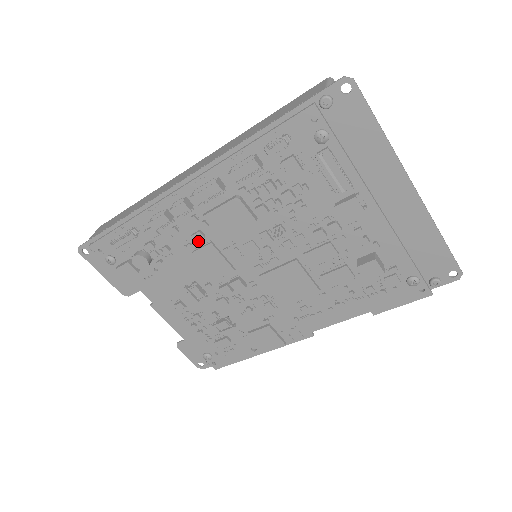
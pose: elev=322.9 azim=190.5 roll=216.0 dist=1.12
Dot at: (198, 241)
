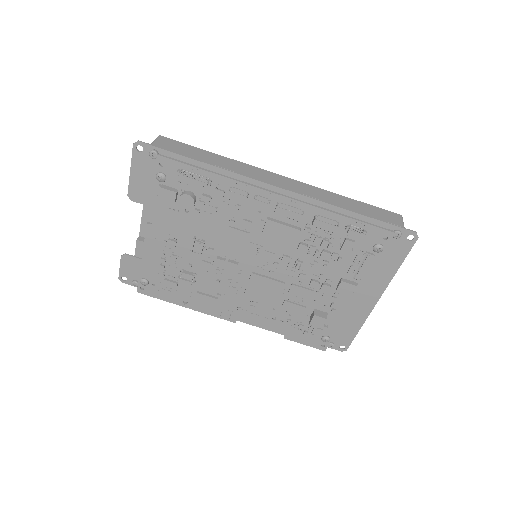
Dot at: (241, 224)
